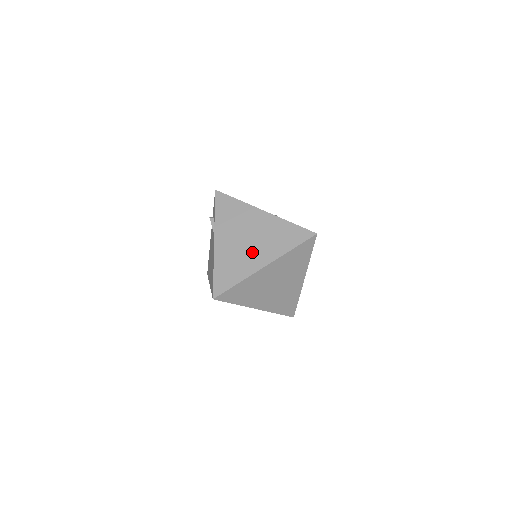
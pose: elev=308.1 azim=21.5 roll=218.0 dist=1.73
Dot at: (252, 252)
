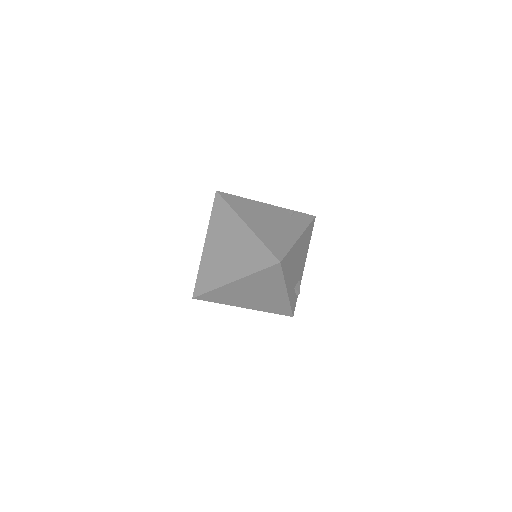
Dot at: (227, 264)
